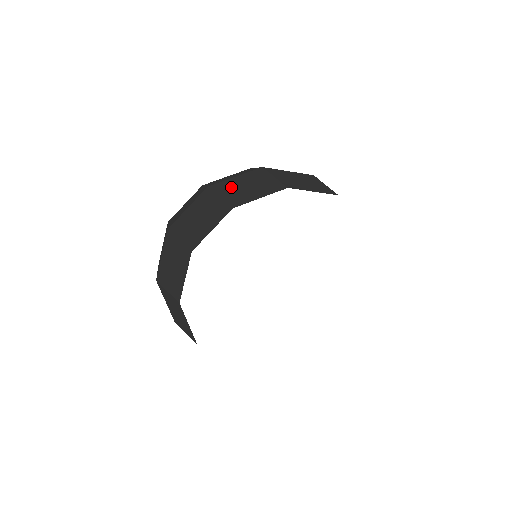
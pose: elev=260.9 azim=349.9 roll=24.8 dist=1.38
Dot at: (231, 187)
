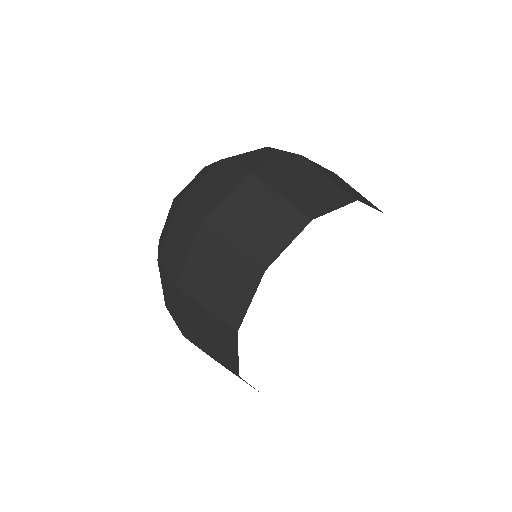
Dot at: occluded
